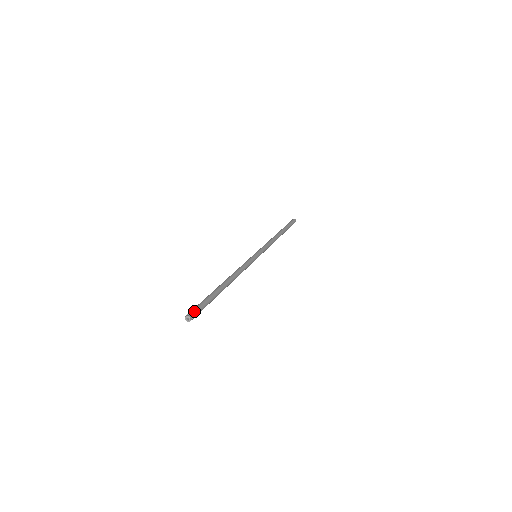
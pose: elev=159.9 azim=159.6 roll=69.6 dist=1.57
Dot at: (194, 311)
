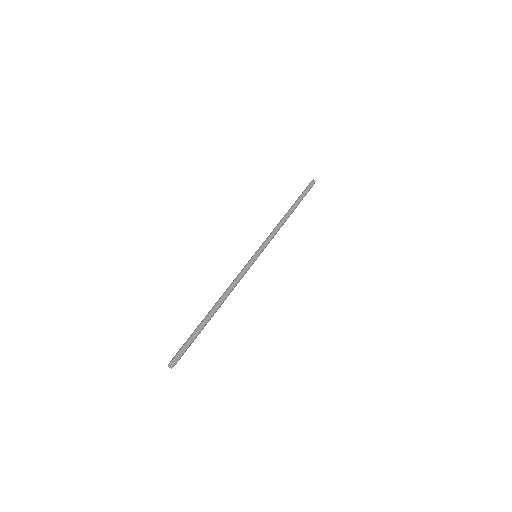
Dot at: (175, 356)
